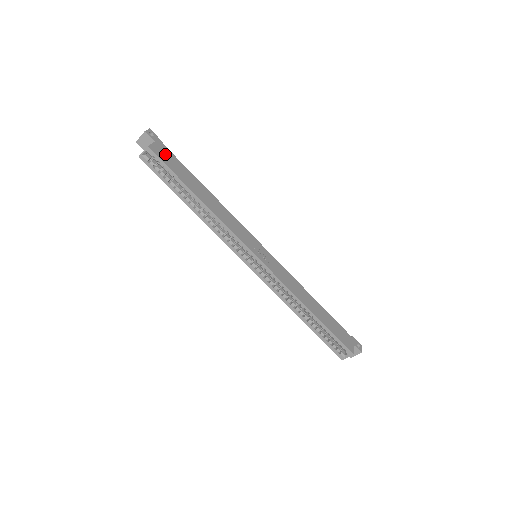
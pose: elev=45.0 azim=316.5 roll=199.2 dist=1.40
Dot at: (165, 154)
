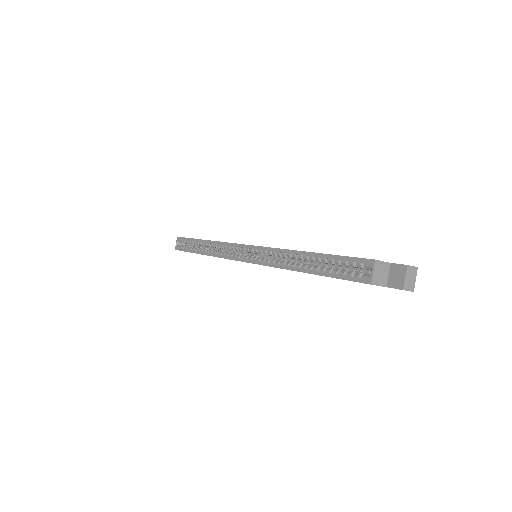
Dot at: occluded
